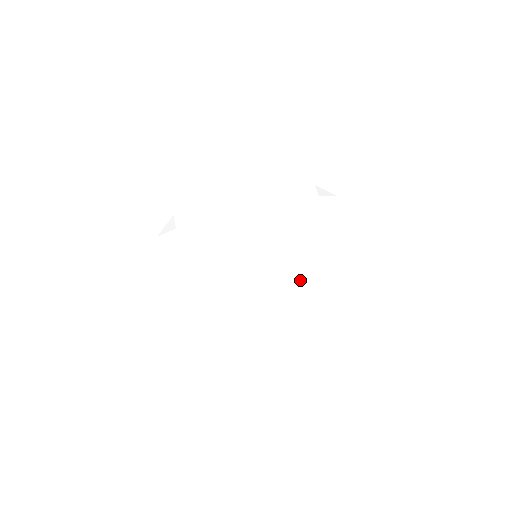
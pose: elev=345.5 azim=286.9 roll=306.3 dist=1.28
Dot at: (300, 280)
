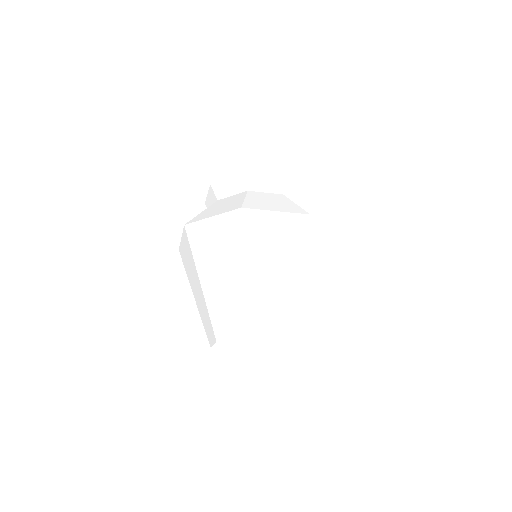
Dot at: (255, 194)
